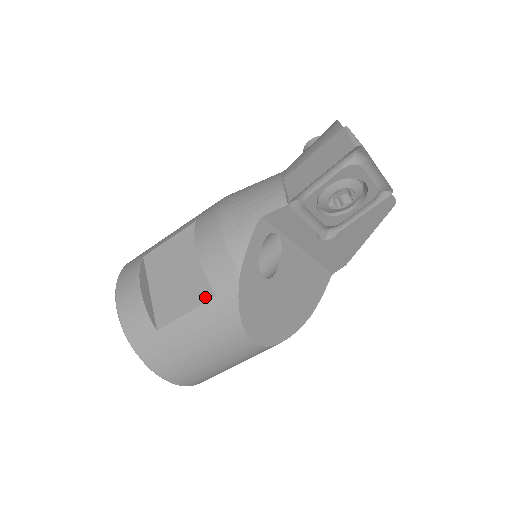
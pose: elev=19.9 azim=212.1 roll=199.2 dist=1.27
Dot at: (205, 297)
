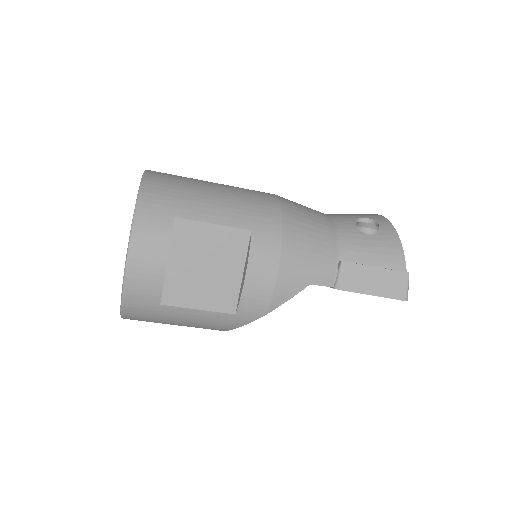
Dot at: (225, 308)
